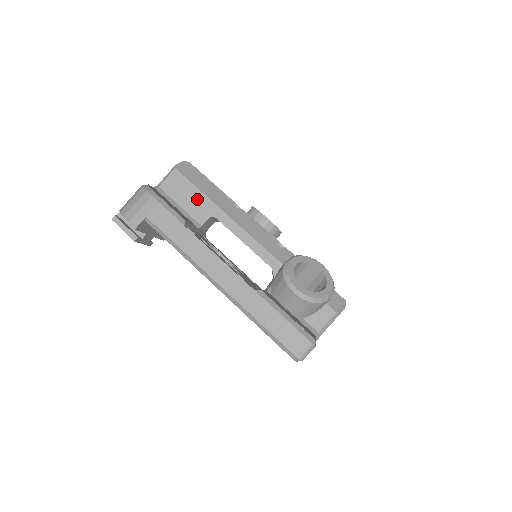
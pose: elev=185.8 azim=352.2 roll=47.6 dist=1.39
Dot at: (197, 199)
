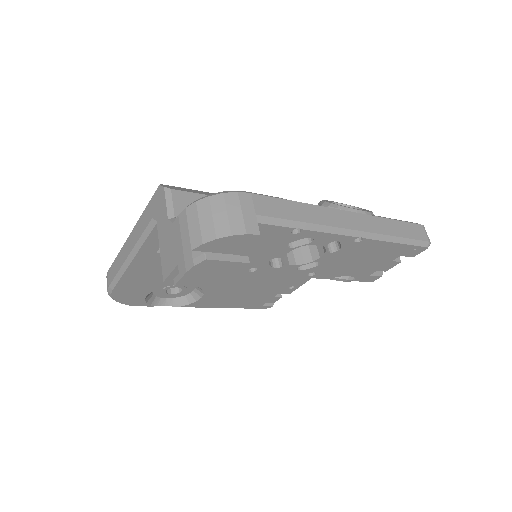
Dot at: occluded
